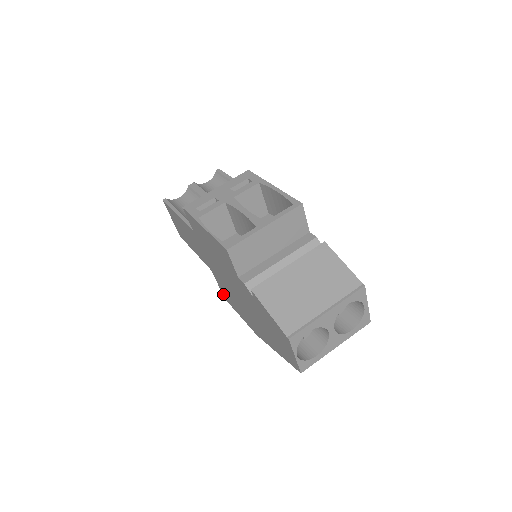
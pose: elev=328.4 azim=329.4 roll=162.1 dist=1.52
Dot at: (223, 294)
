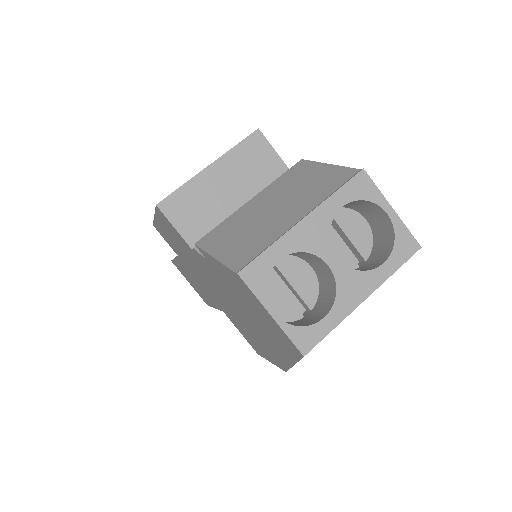
Dot at: (251, 345)
